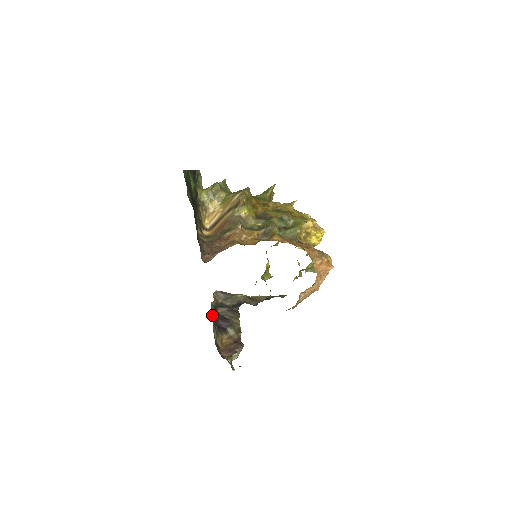
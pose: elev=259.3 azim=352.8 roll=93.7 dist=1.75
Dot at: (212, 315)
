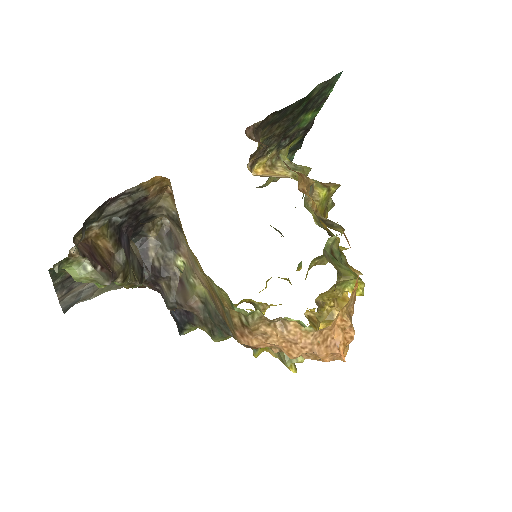
Dot at: (153, 188)
